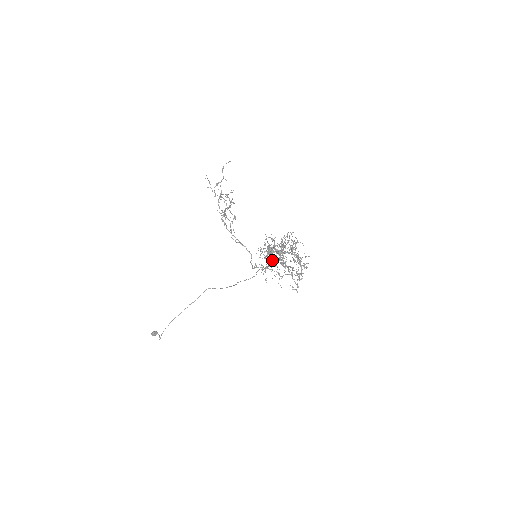
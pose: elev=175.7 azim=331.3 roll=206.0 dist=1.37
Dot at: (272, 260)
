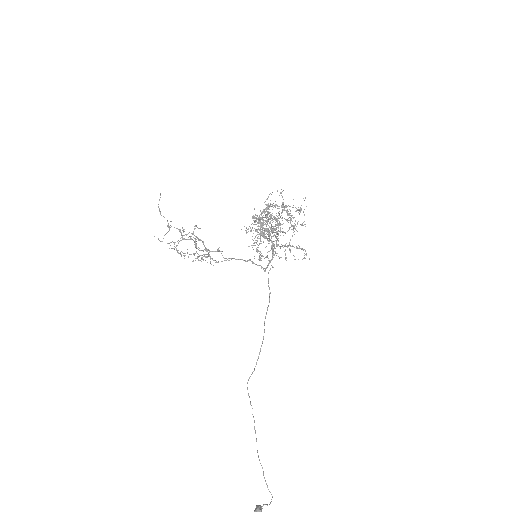
Dot at: occluded
